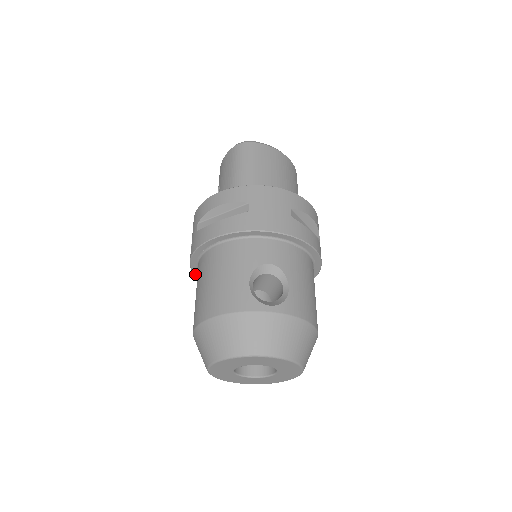
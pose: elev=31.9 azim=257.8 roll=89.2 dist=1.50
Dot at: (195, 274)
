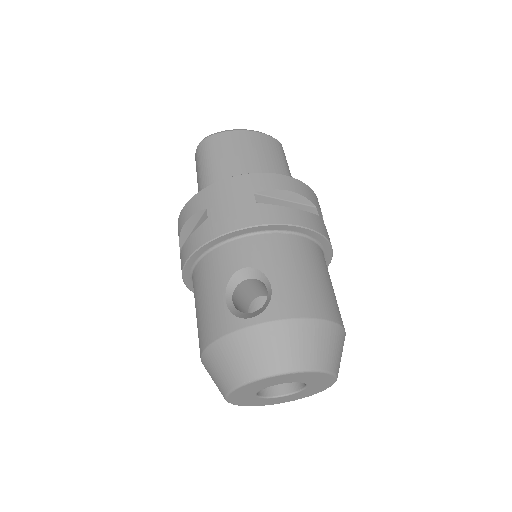
Dot at: occluded
